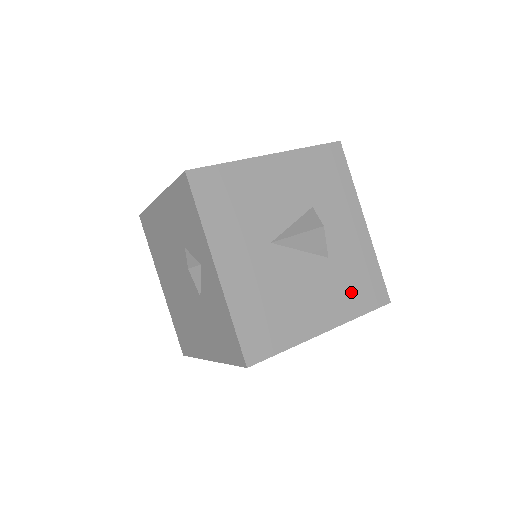
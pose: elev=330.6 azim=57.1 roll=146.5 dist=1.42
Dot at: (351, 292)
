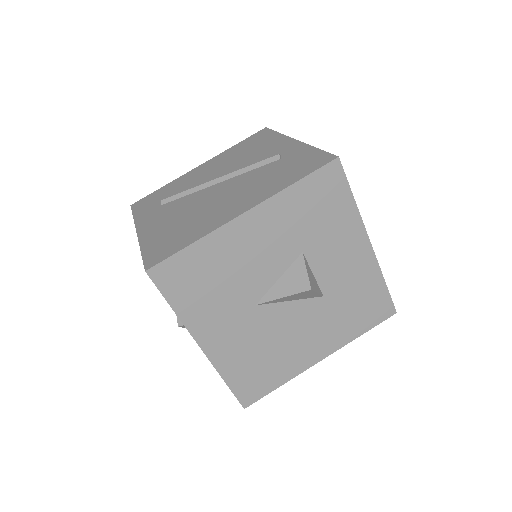
Dot at: (350, 319)
